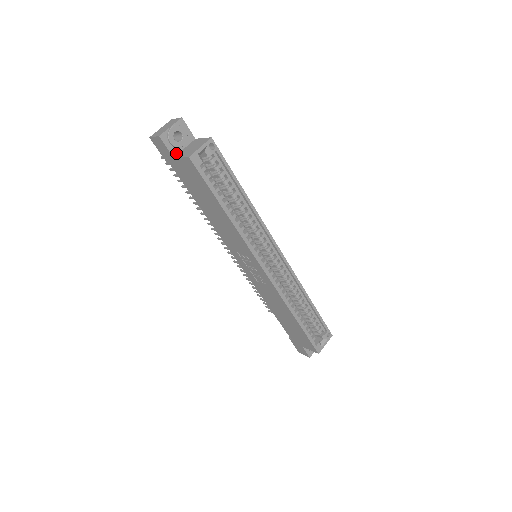
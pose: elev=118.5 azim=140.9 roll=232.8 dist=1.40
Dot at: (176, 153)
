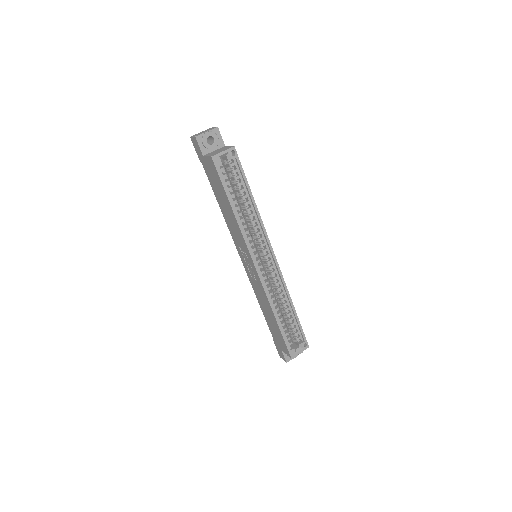
Dot at: (206, 153)
